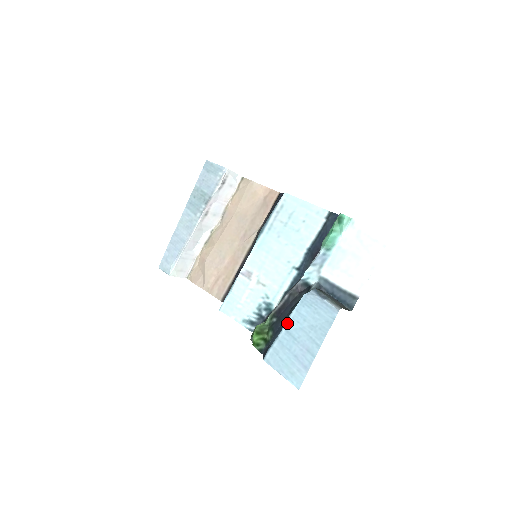
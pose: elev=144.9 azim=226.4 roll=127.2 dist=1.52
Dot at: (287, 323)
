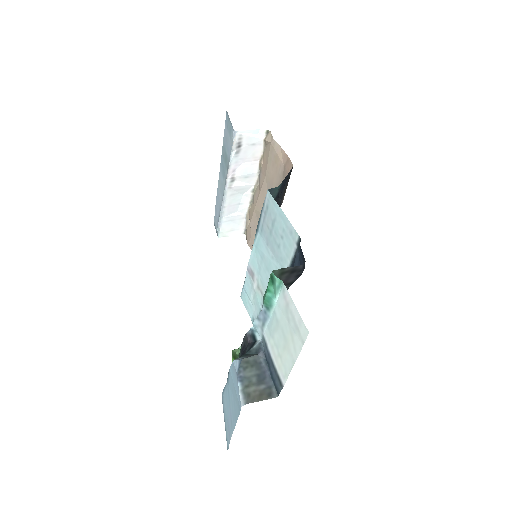
Dot at: (228, 378)
